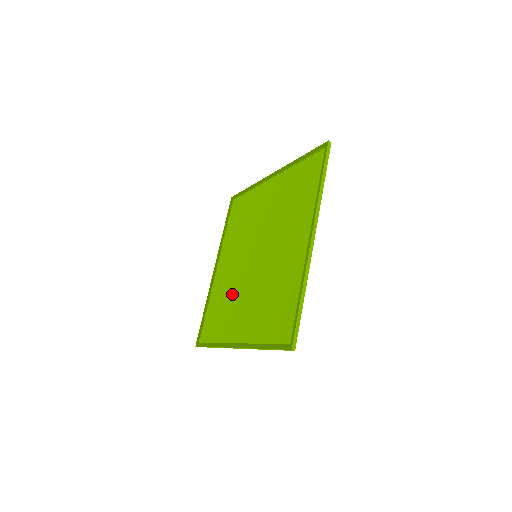
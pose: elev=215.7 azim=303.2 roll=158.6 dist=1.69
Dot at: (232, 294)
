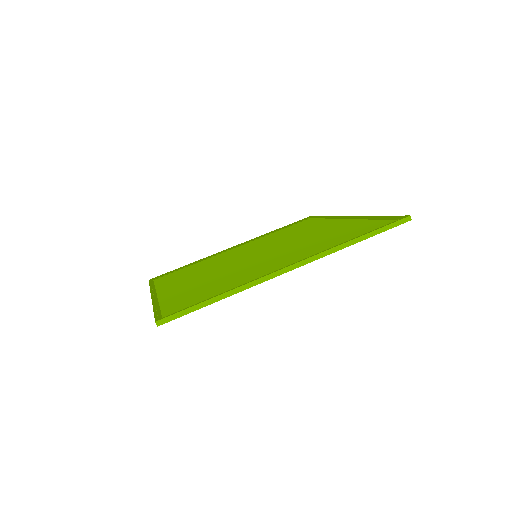
Dot at: (209, 267)
